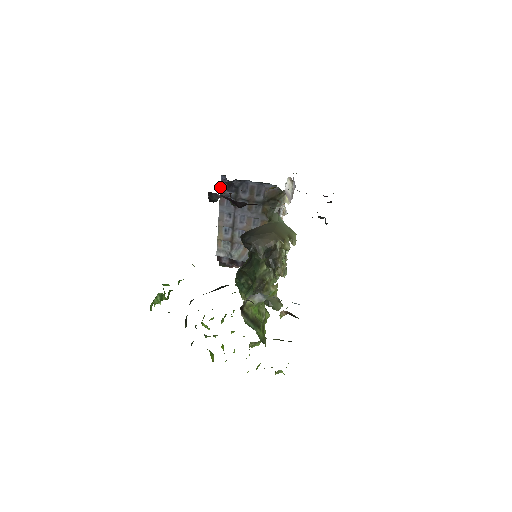
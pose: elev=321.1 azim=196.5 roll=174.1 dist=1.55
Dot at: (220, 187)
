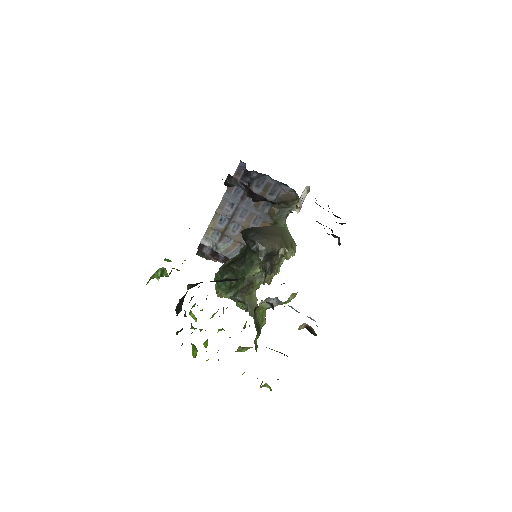
Dot at: (234, 173)
